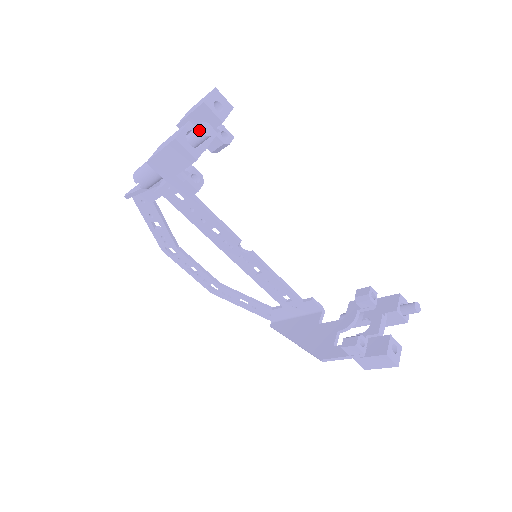
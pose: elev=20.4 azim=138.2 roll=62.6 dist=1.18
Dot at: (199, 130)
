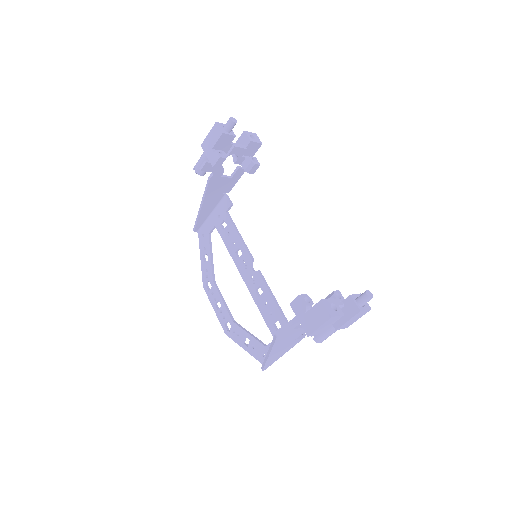
Dot at: (229, 119)
